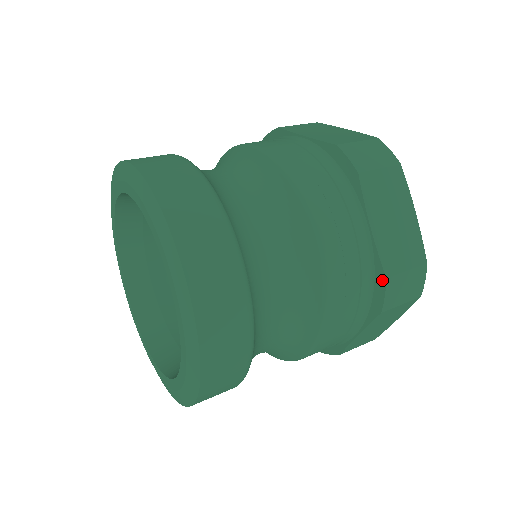
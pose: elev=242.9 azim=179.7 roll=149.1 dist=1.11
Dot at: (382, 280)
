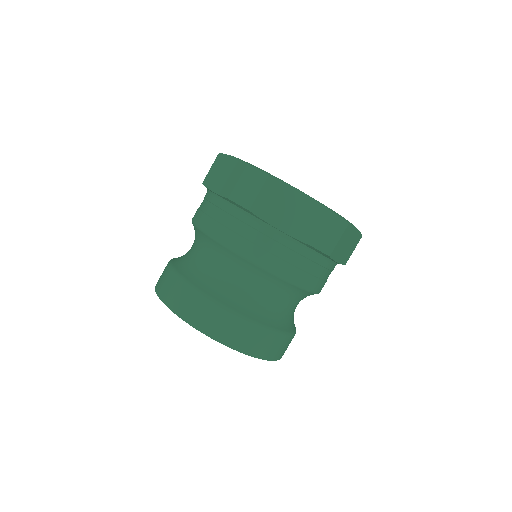
Dot at: (311, 247)
